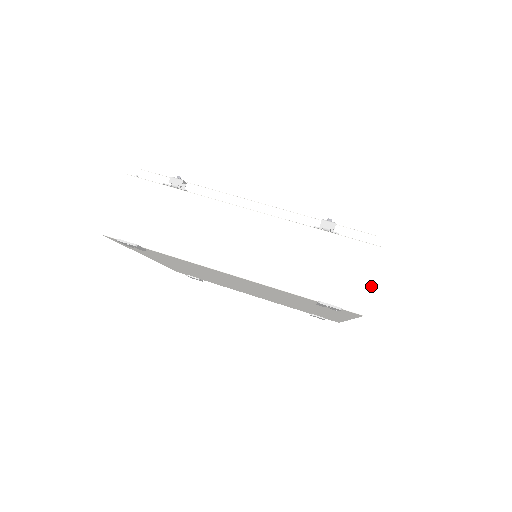
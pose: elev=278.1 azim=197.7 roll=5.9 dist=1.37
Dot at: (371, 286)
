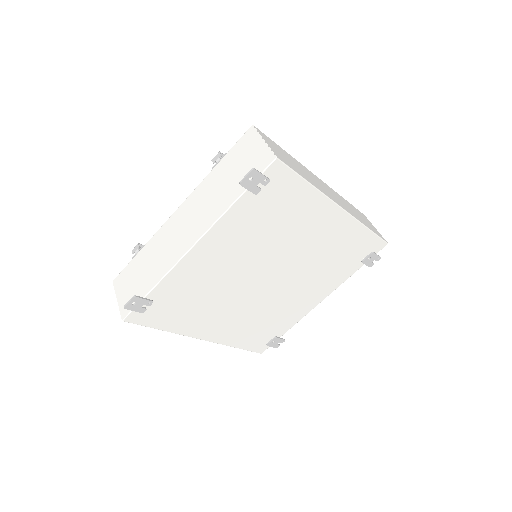
Dot at: (265, 144)
